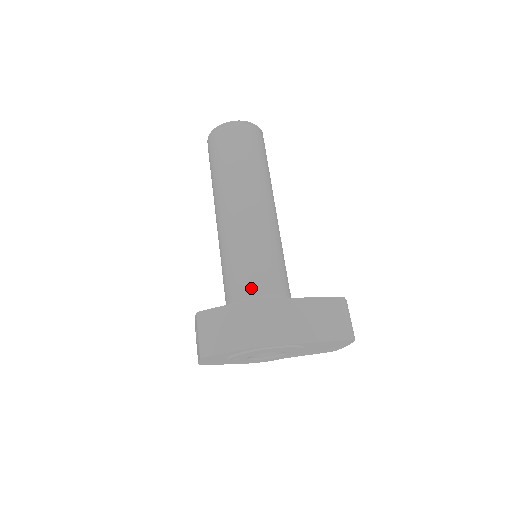
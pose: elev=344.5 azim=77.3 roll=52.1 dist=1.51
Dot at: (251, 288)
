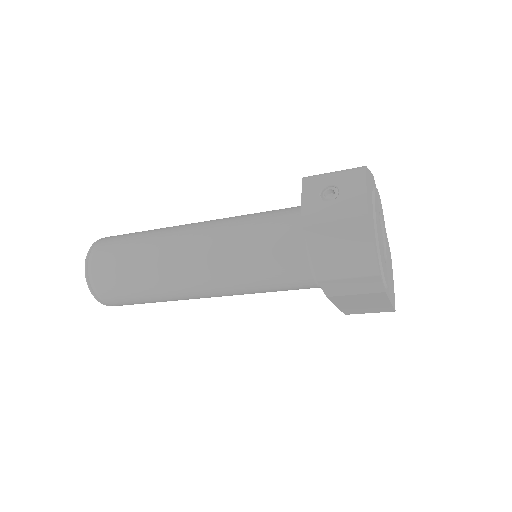
Dot at: occluded
